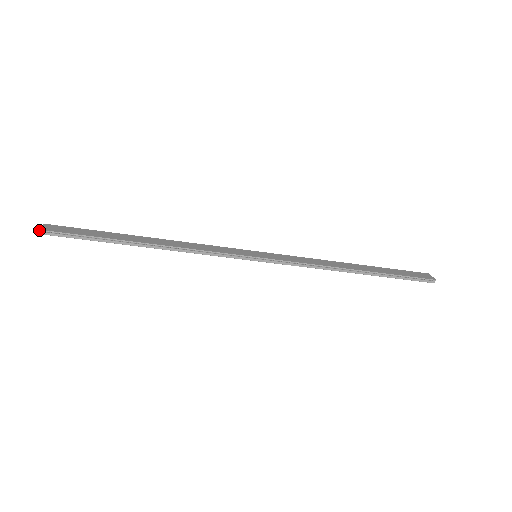
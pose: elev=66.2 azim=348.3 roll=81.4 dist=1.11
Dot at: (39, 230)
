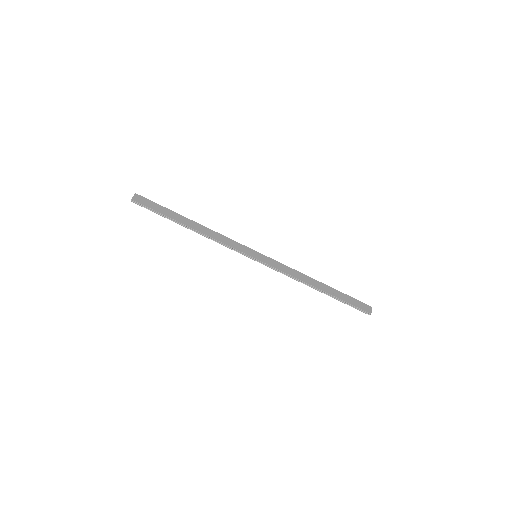
Dot at: (131, 199)
